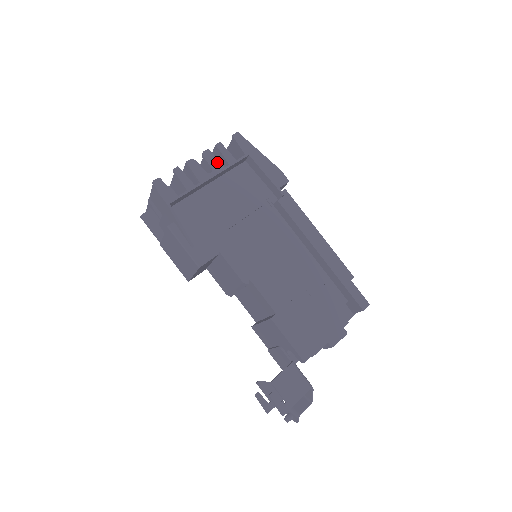
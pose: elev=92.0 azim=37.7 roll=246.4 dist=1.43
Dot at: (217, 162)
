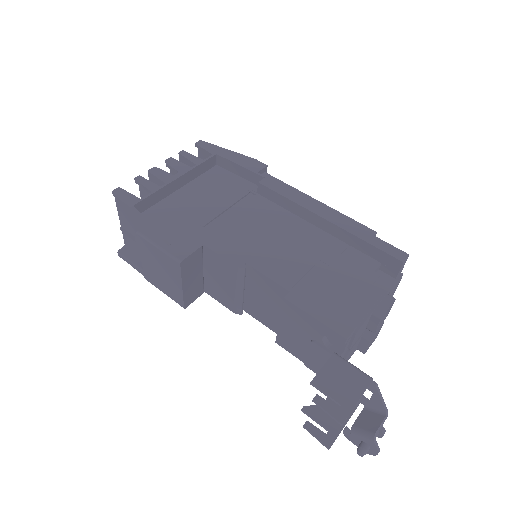
Dot at: (182, 165)
